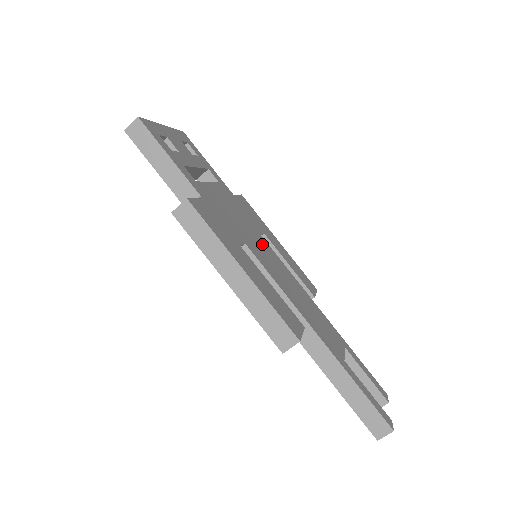
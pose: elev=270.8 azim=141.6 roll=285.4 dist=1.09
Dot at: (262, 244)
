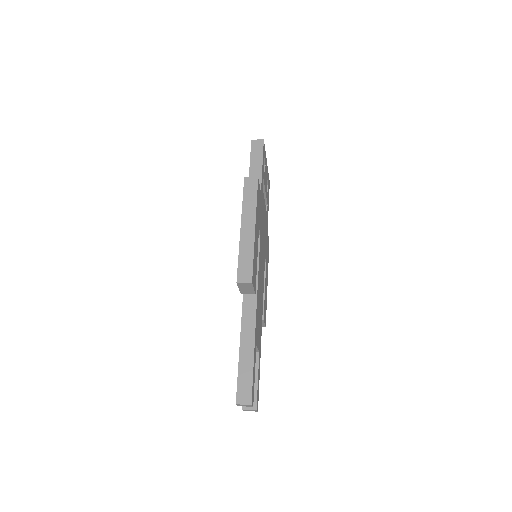
Dot at: occluded
